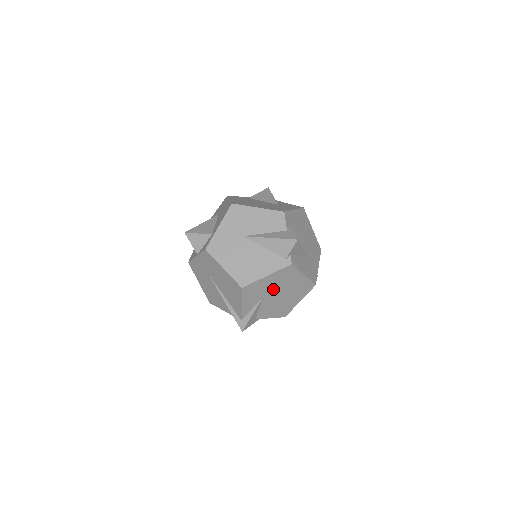
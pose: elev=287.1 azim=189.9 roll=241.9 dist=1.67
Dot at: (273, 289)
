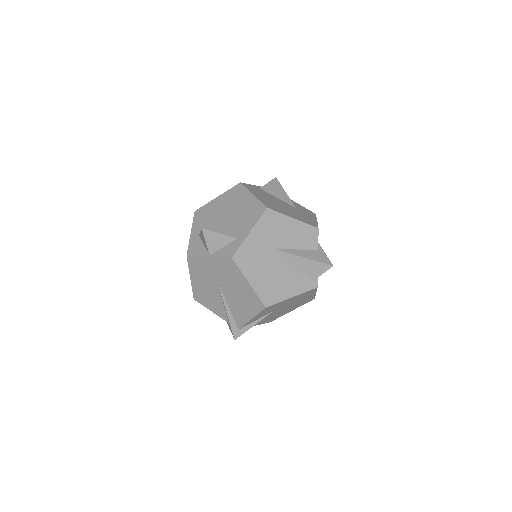
Dot at: (285, 305)
